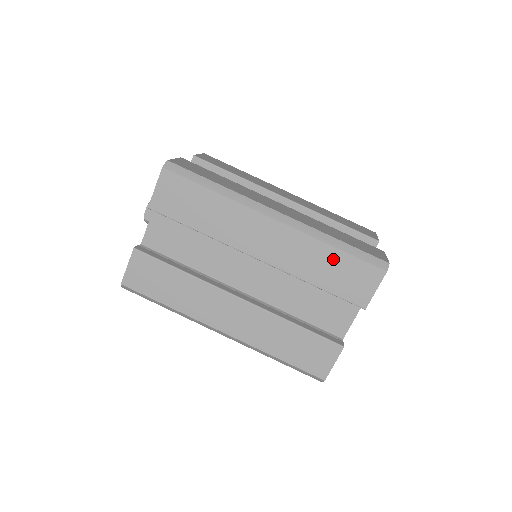
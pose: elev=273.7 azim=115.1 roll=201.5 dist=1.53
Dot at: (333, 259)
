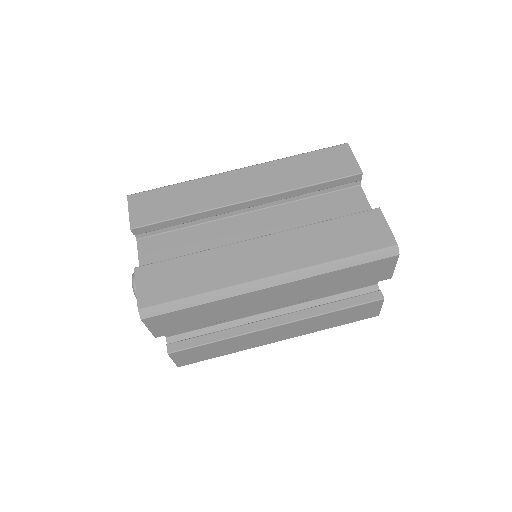
Dot at: (344, 275)
